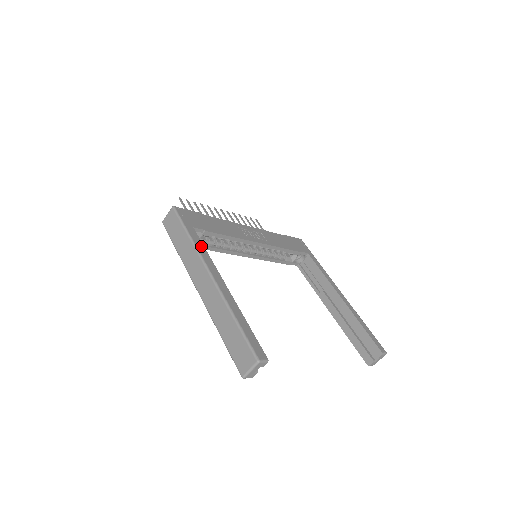
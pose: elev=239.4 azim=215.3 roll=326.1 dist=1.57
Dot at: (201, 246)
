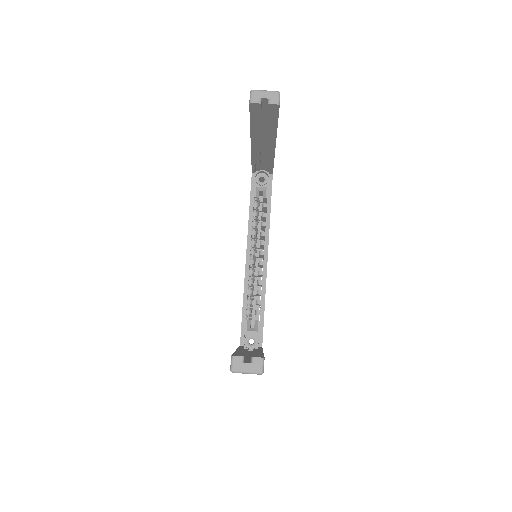
Dot at: occluded
